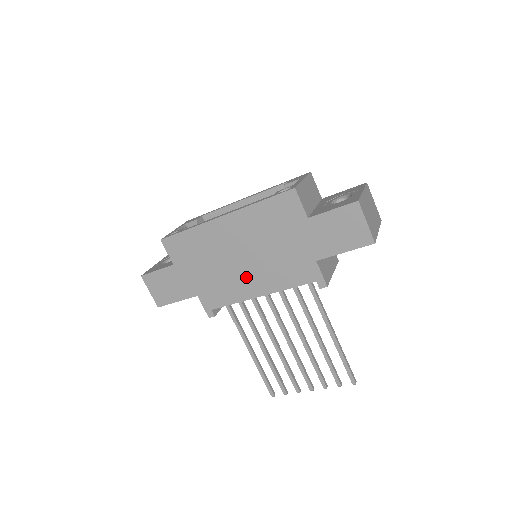
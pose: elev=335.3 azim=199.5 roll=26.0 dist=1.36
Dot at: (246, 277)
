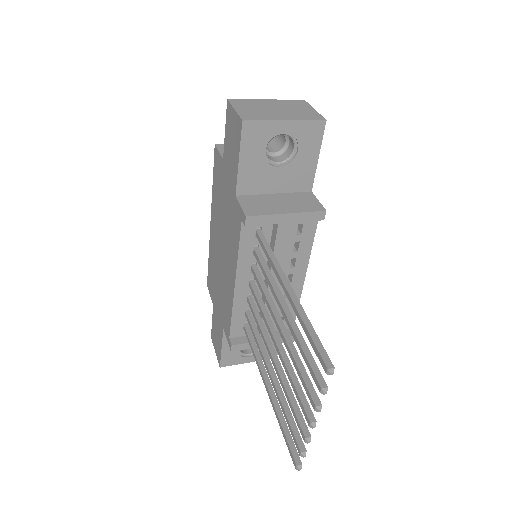
Dot at: (227, 271)
